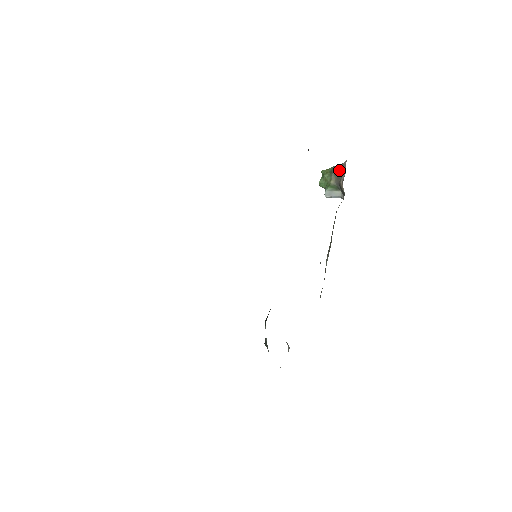
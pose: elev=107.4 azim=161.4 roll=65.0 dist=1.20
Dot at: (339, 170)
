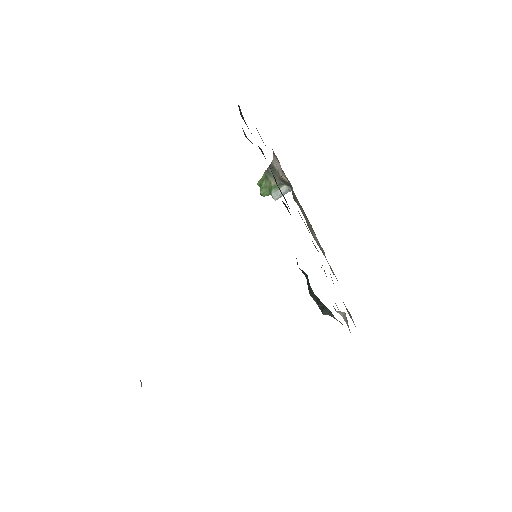
Dot at: (272, 169)
